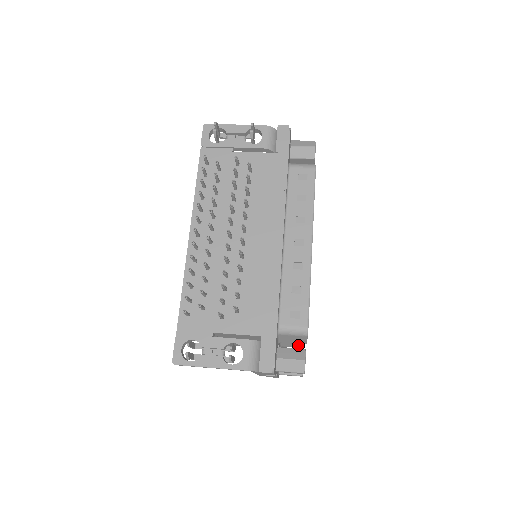
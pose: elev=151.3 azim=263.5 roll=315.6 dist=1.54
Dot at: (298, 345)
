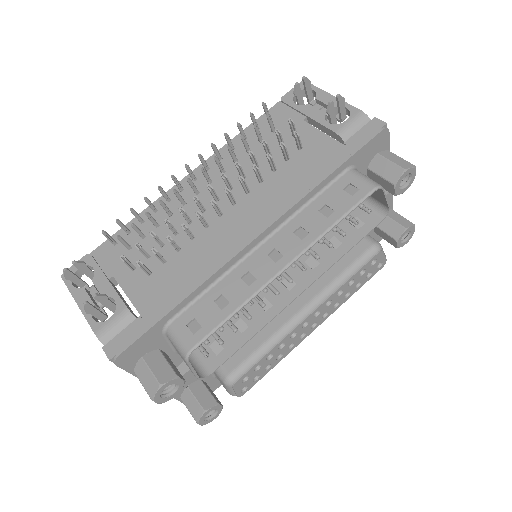
Dot at: (227, 389)
